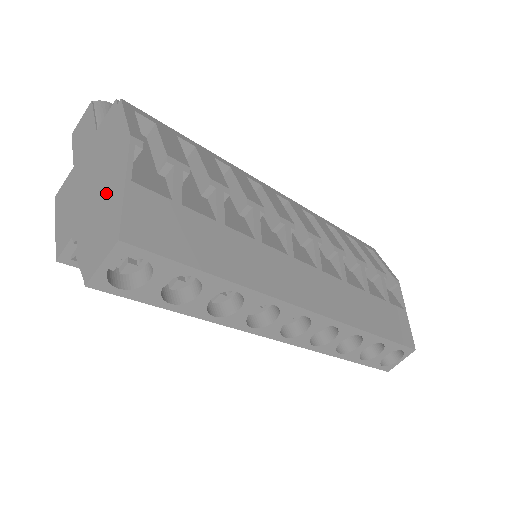
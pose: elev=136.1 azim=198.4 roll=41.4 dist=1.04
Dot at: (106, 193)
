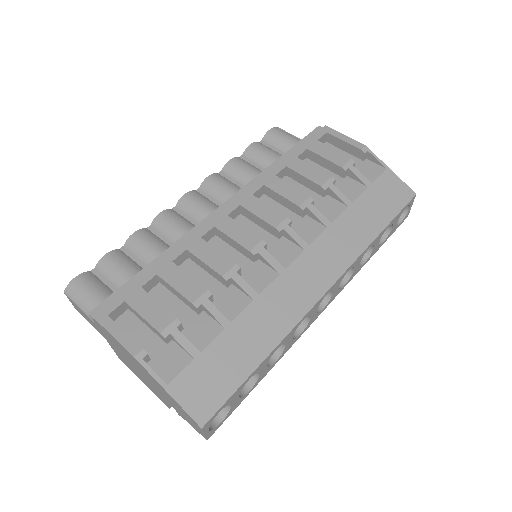
Dot at: (159, 389)
